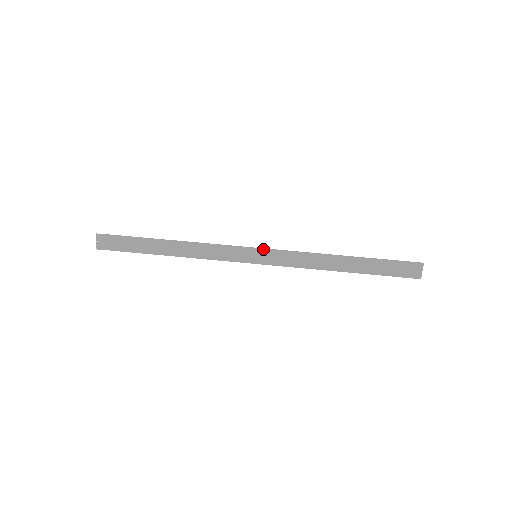
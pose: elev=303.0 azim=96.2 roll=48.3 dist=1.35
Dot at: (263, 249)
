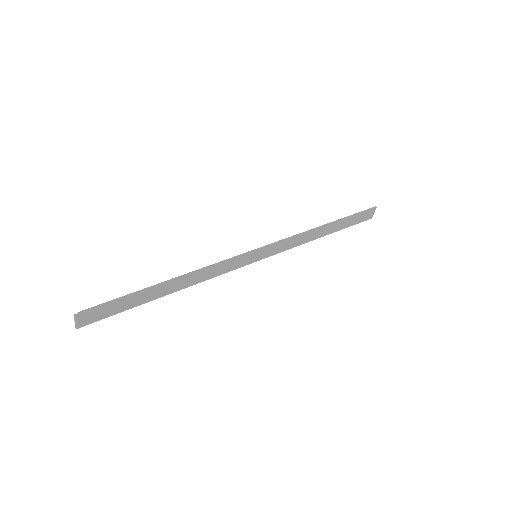
Dot at: (263, 248)
